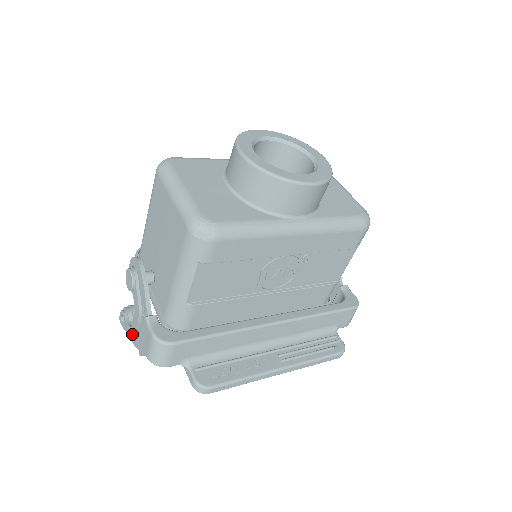
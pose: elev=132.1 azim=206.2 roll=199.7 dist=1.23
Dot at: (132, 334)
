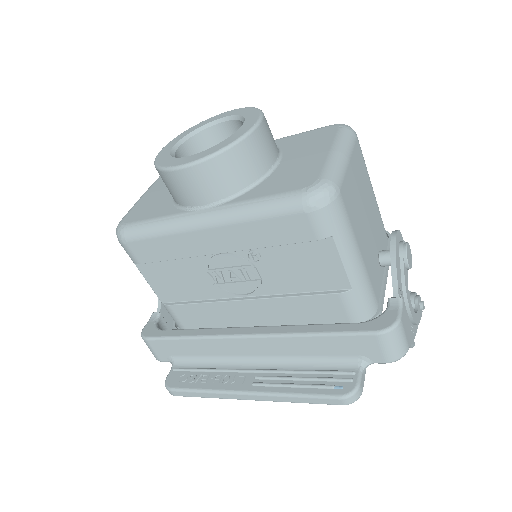
Dot at: occluded
